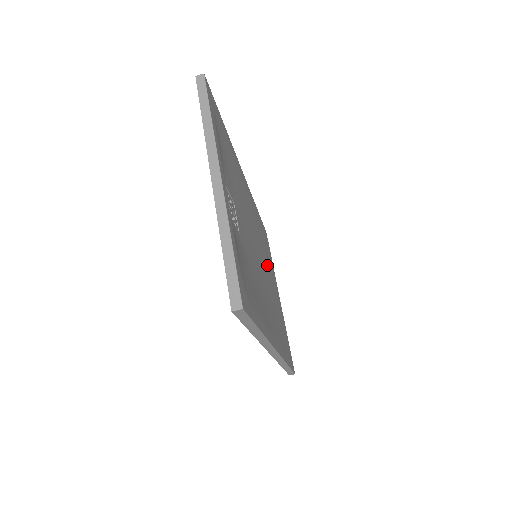
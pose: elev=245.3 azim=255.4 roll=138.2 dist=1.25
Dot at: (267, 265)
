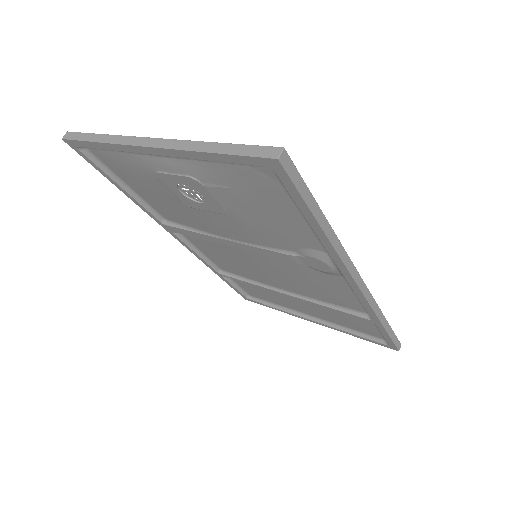
Dot at: occluded
